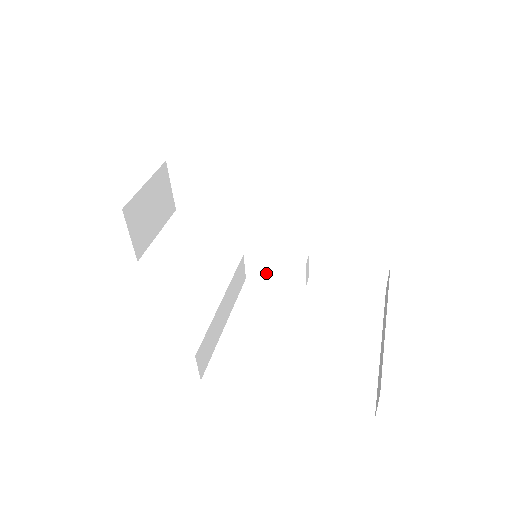
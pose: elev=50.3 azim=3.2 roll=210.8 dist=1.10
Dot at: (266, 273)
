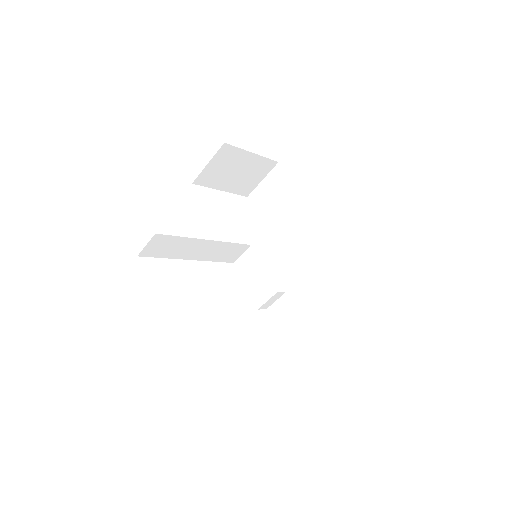
Dot at: (248, 272)
